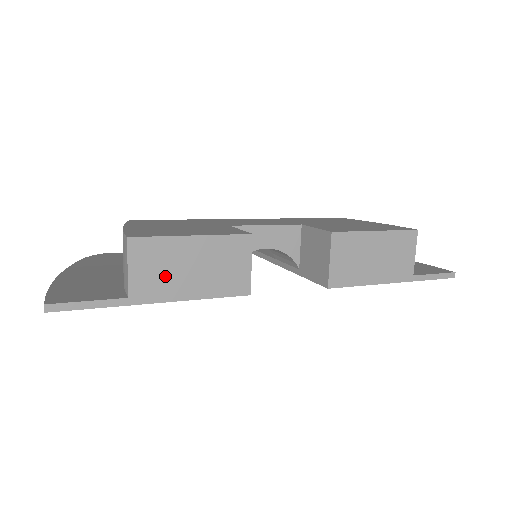
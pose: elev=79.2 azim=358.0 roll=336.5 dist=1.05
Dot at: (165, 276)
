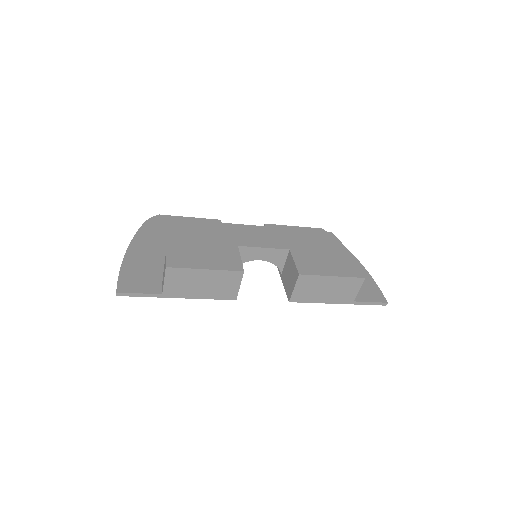
Dot at: (185, 286)
